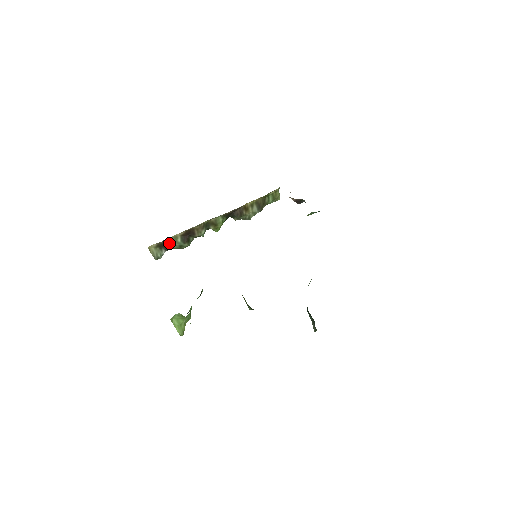
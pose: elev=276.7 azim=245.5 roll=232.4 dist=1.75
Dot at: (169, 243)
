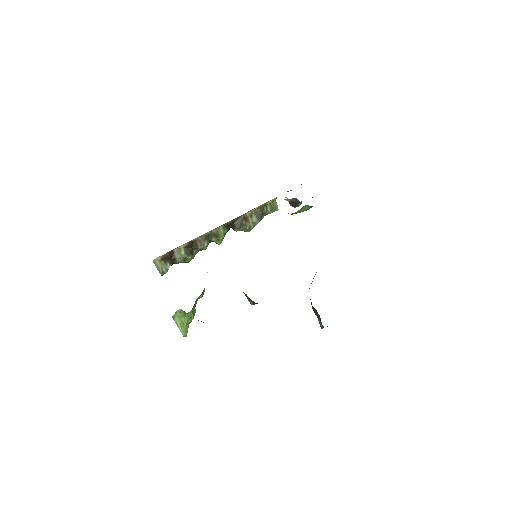
Dot at: (173, 256)
